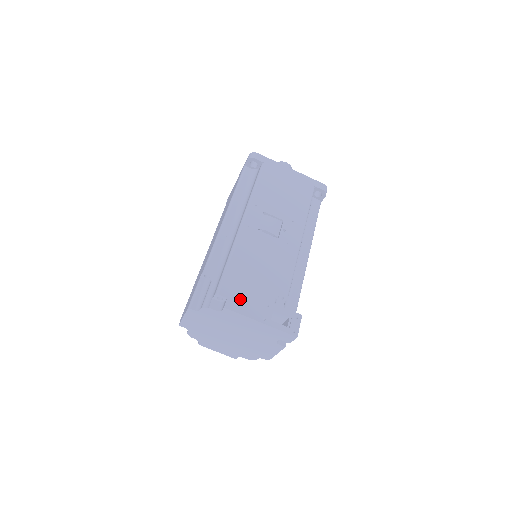
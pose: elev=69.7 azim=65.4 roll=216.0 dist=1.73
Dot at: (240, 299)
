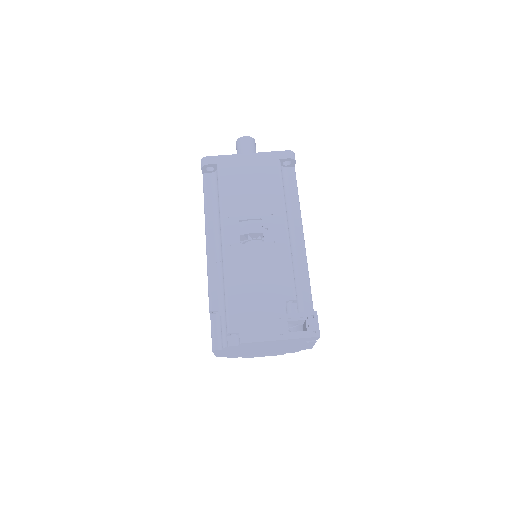
Dot at: (251, 327)
